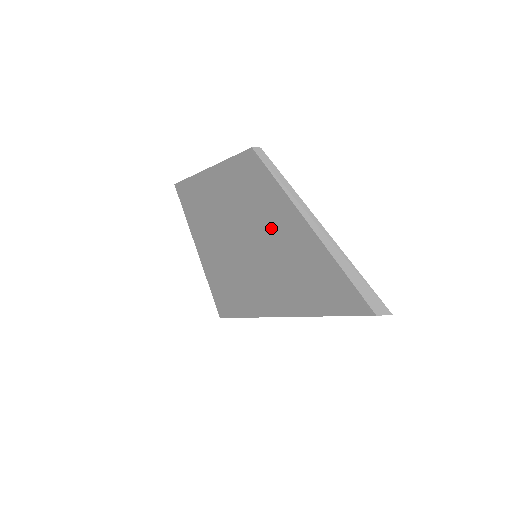
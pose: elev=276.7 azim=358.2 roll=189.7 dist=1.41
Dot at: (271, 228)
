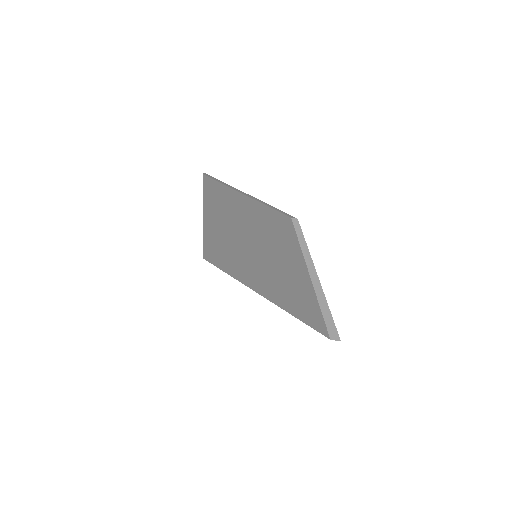
Dot at: (279, 258)
